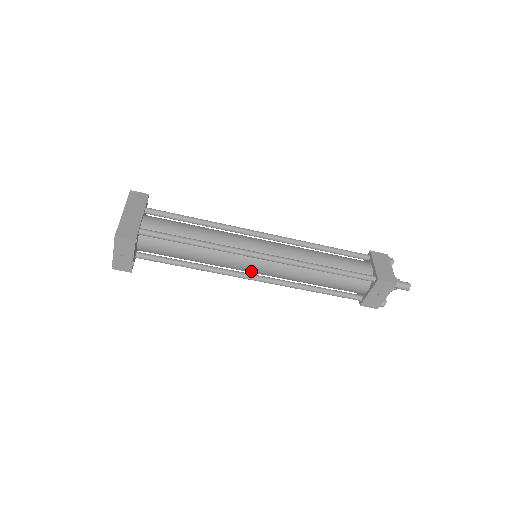
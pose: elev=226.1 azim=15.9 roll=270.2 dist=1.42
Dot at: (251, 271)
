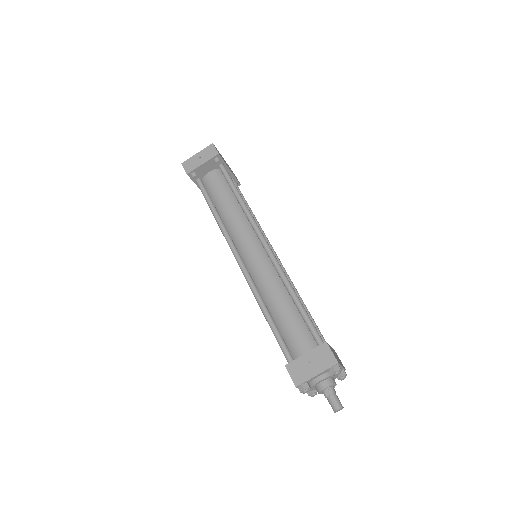
Dot at: (244, 252)
